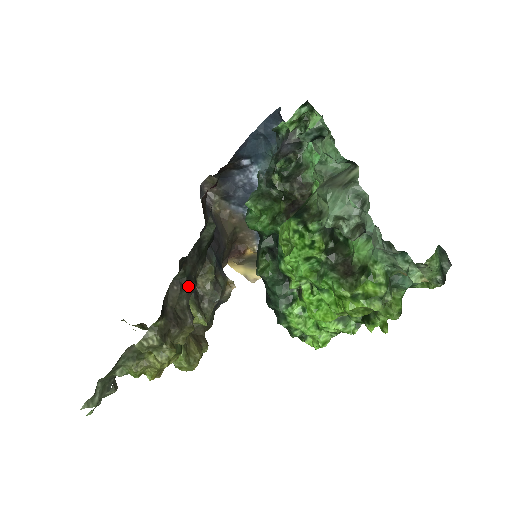
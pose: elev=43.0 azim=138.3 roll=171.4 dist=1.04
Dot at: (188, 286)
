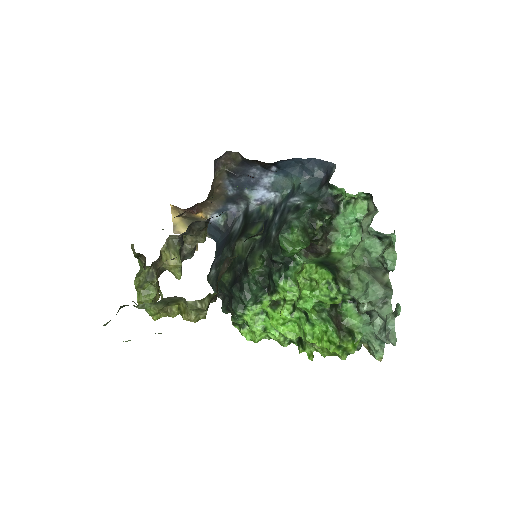
Dot at: occluded
